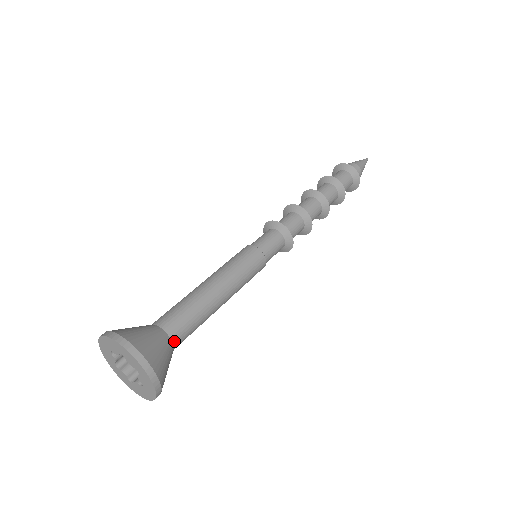
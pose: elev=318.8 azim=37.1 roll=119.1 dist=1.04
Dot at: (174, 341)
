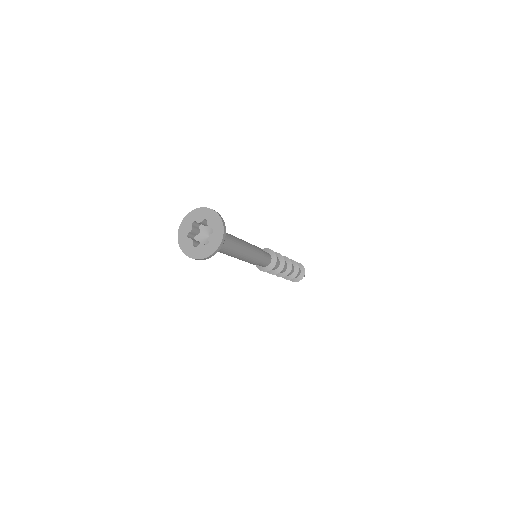
Dot at: occluded
